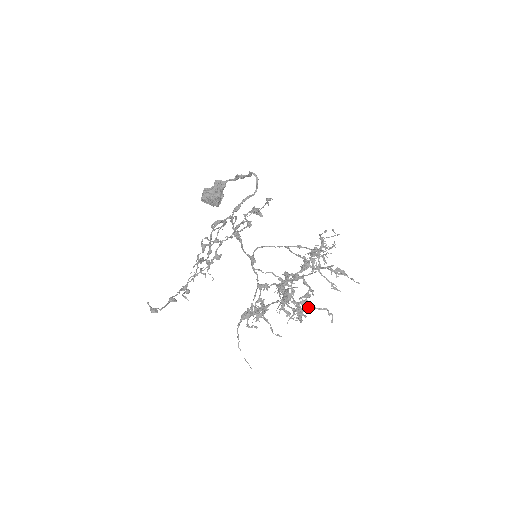
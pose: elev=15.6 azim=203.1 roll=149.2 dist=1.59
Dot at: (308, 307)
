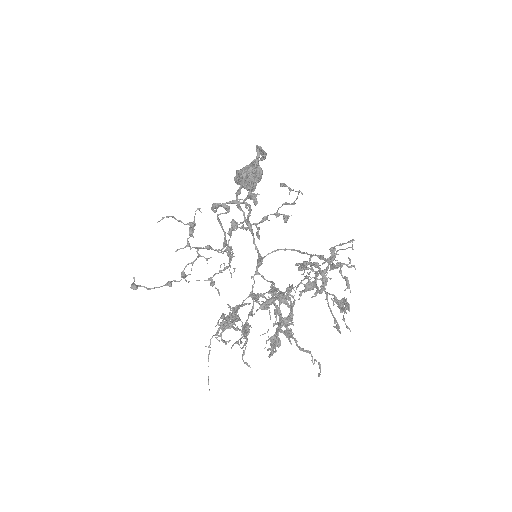
Dot at: (289, 341)
